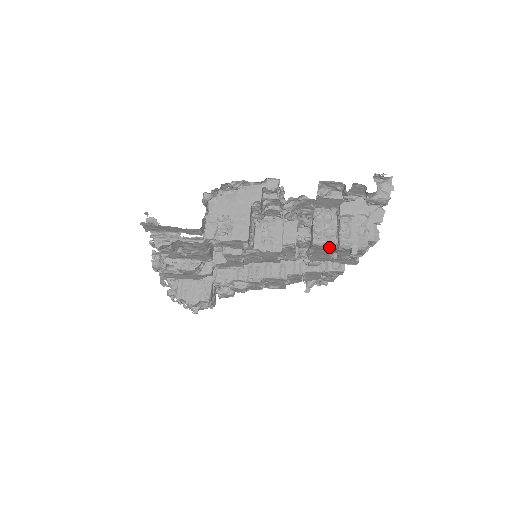
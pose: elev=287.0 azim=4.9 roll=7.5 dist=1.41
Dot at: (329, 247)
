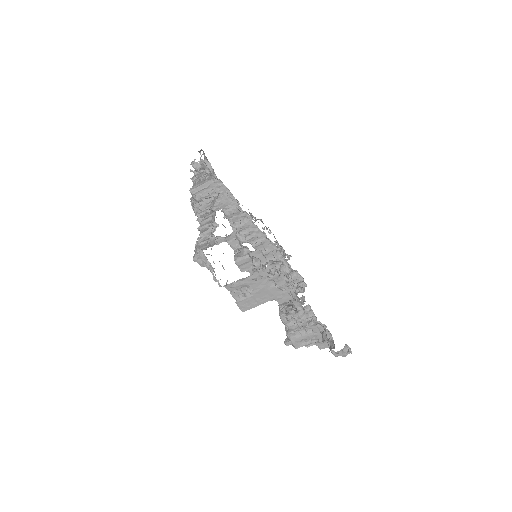
Dot at: occluded
